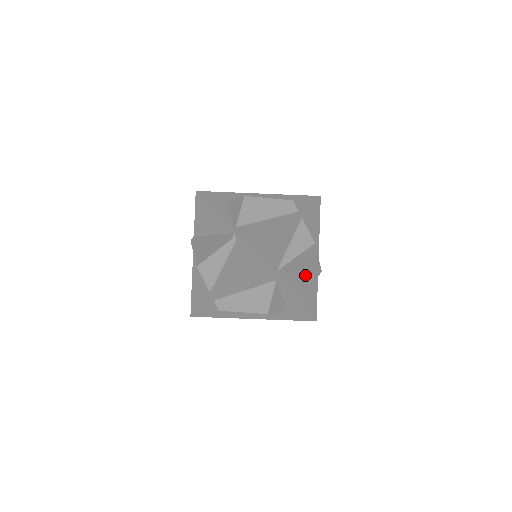
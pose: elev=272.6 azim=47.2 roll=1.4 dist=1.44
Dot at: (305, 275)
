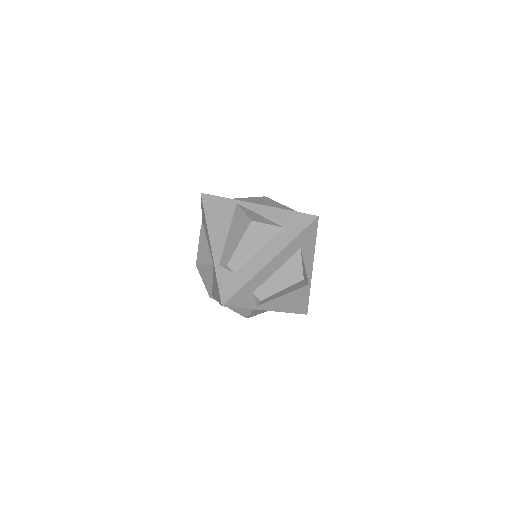
Dot at: occluded
